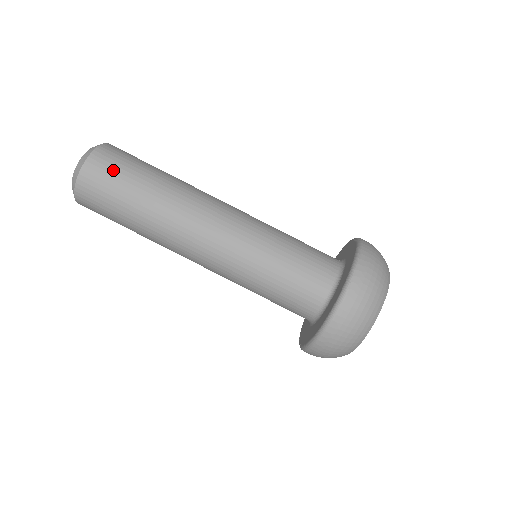
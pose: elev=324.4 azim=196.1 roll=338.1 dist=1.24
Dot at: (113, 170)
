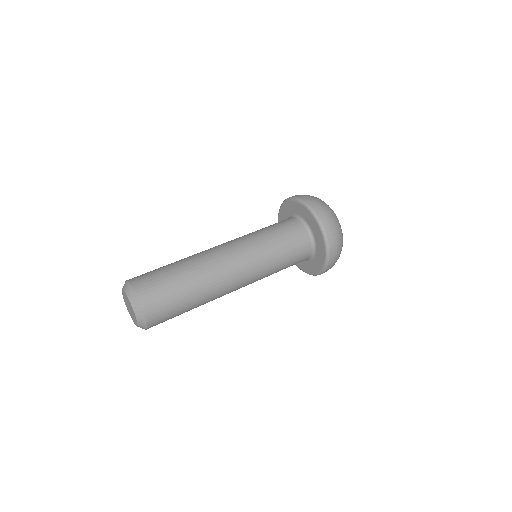
Dot at: (160, 296)
